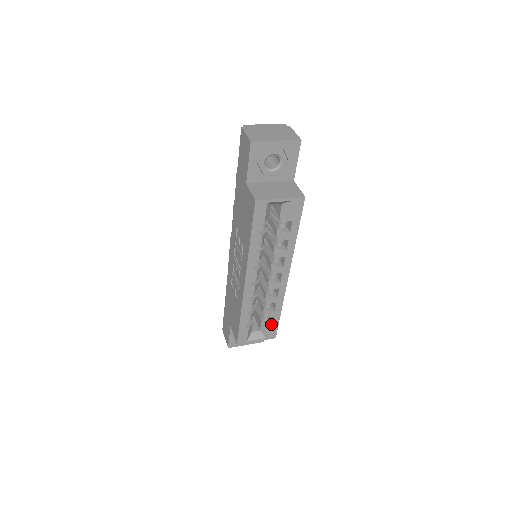
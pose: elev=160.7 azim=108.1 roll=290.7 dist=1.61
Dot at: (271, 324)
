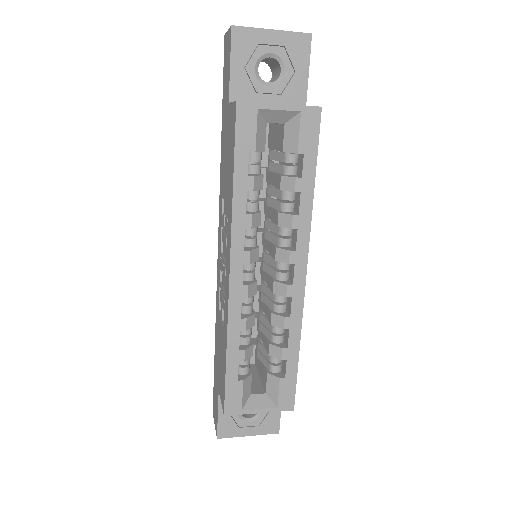
Dot at: (283, 377)
